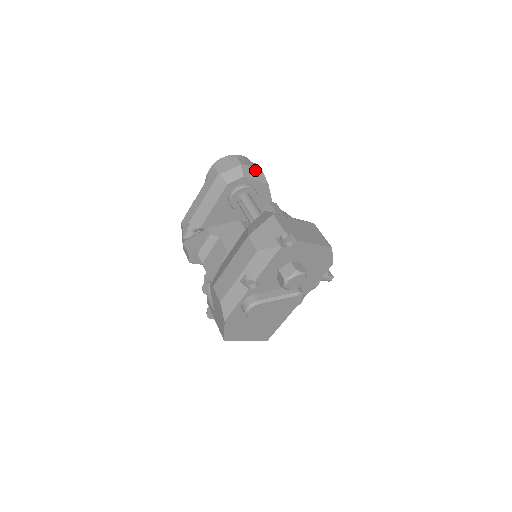
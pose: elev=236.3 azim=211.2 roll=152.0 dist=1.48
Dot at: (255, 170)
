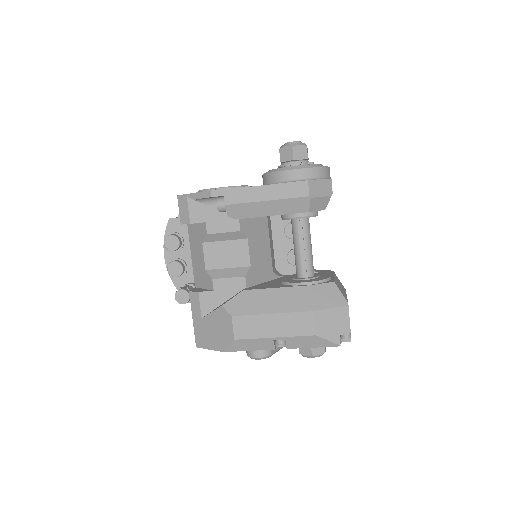
Dot at: occluded
